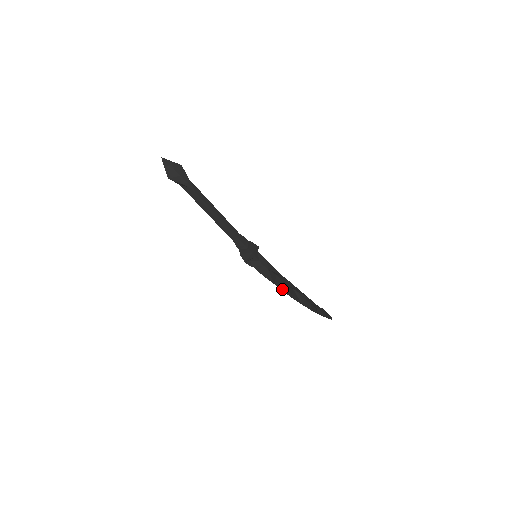
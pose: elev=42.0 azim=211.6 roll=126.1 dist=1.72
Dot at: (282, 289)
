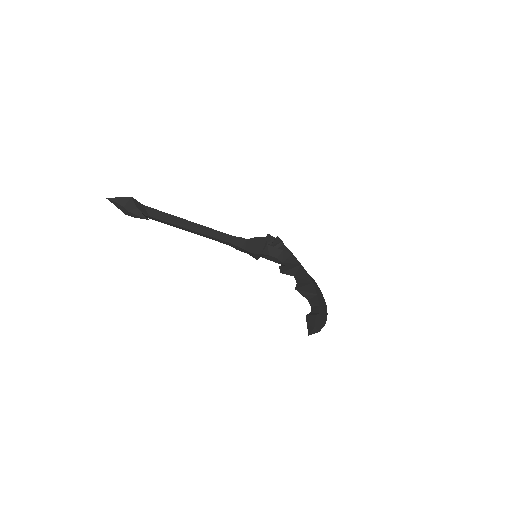
Dot at: occluded
